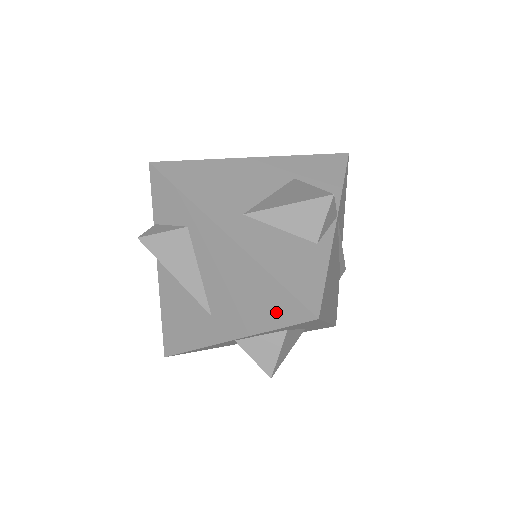
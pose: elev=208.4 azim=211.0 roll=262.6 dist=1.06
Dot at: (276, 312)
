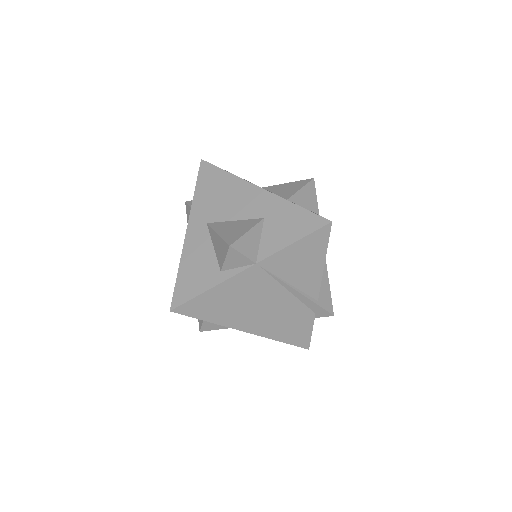
Dot at: occluded
